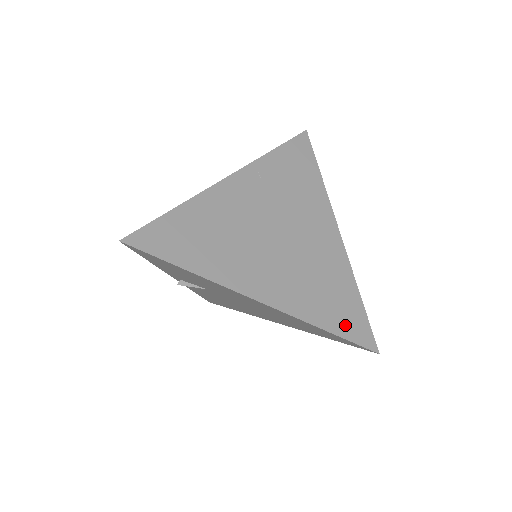
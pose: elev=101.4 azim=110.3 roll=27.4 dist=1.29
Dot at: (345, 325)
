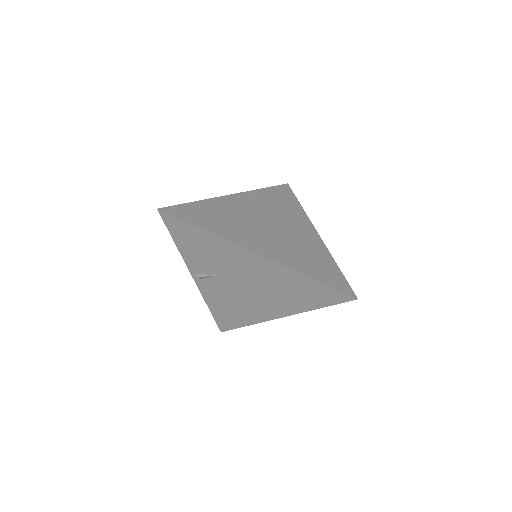
Dot at: (327, 278)
